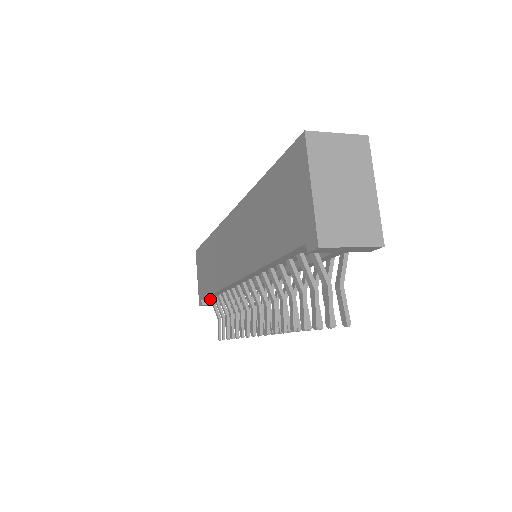
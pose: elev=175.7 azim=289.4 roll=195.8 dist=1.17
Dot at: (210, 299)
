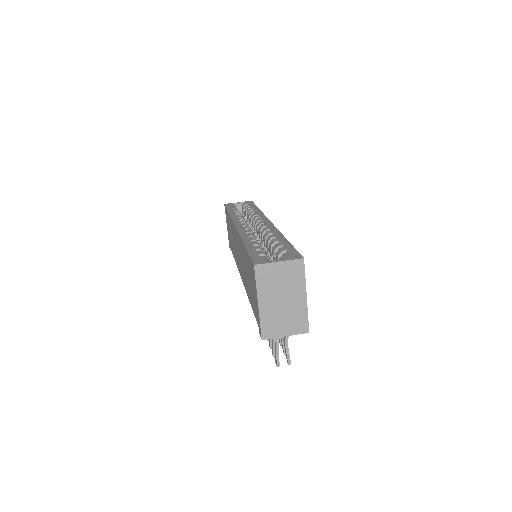
Dot at: occluded
